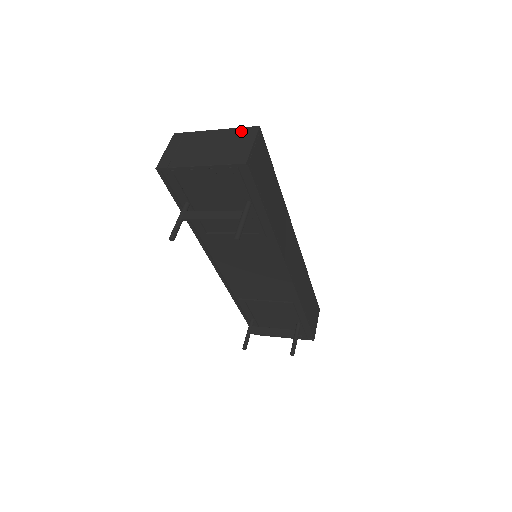
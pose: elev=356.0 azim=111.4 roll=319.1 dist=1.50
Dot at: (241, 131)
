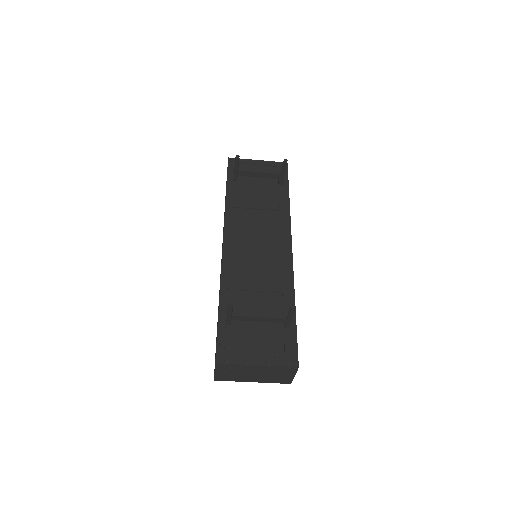
Dot at: occluded
